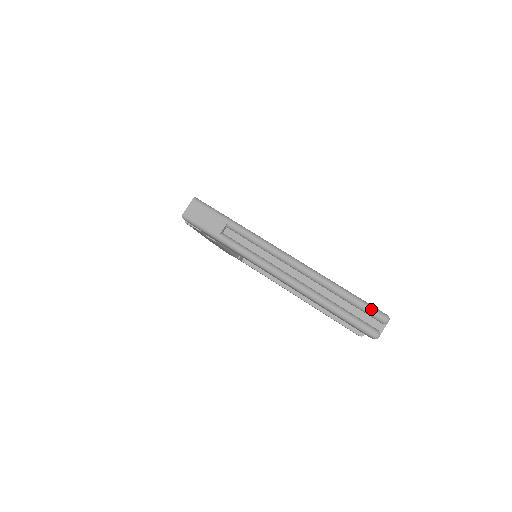
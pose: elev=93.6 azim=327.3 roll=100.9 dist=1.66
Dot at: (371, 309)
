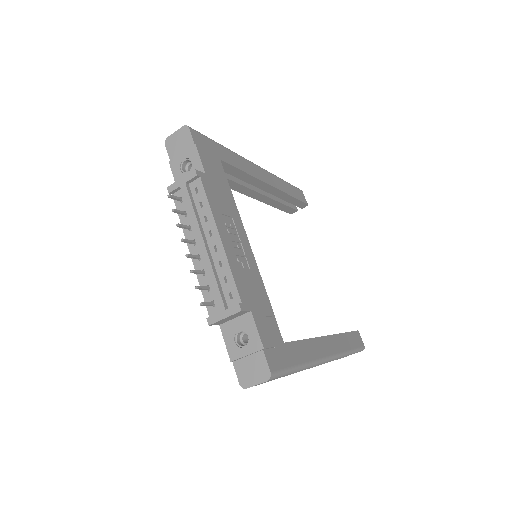
Dot at: occluded
